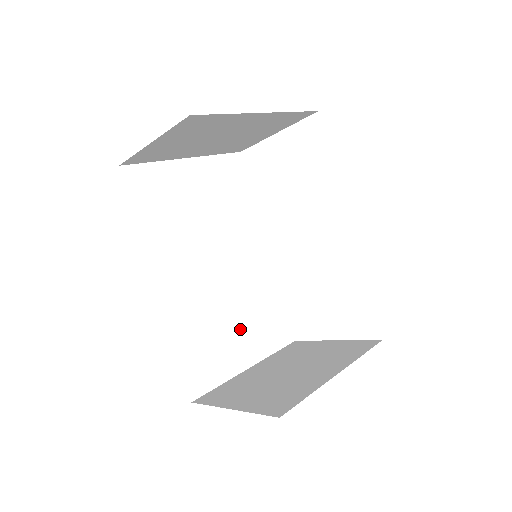
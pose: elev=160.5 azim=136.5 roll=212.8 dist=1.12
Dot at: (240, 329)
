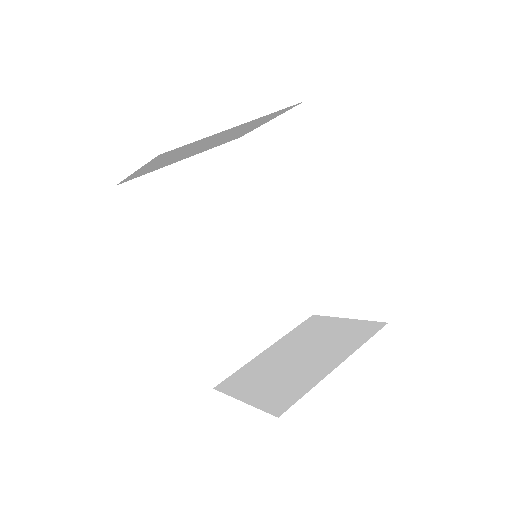
Dot at: (254, 315)
